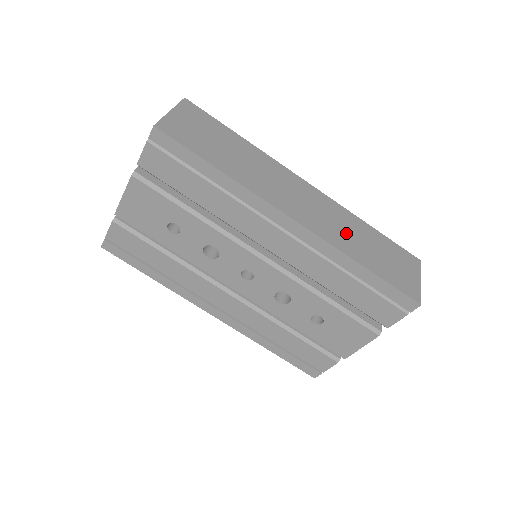
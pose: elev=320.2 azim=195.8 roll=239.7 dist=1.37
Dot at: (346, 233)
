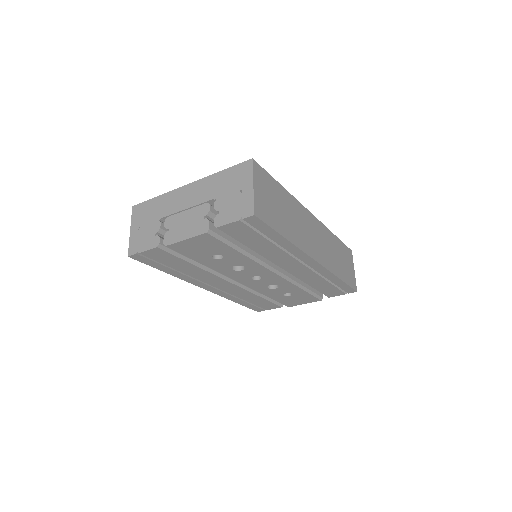
Dot at: (331, 253)
